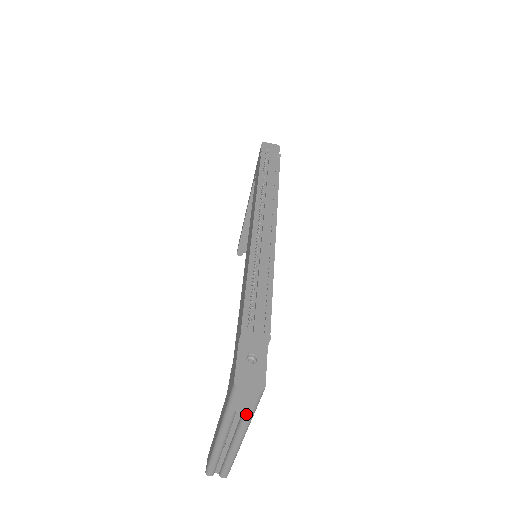
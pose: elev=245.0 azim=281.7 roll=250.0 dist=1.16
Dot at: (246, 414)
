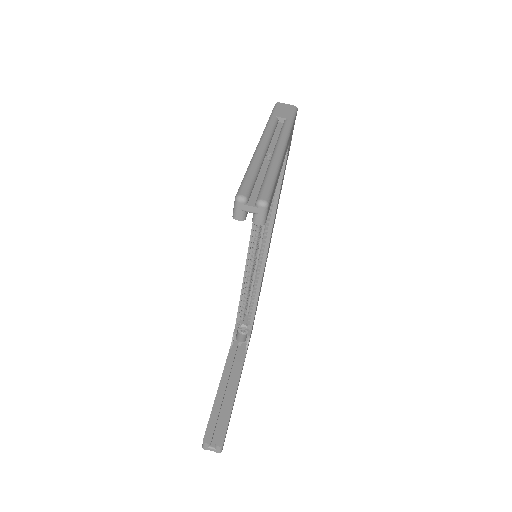
Dot at: (286, 120)
